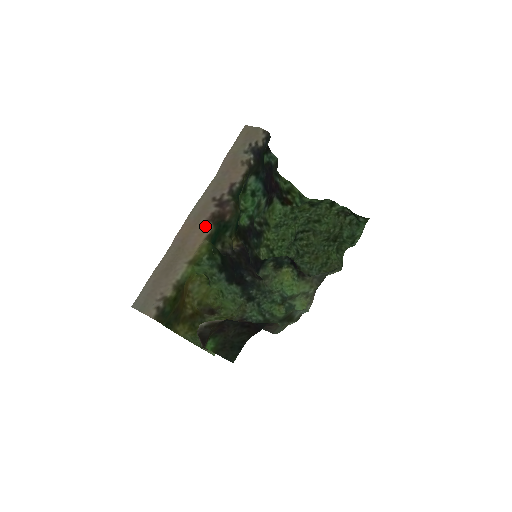
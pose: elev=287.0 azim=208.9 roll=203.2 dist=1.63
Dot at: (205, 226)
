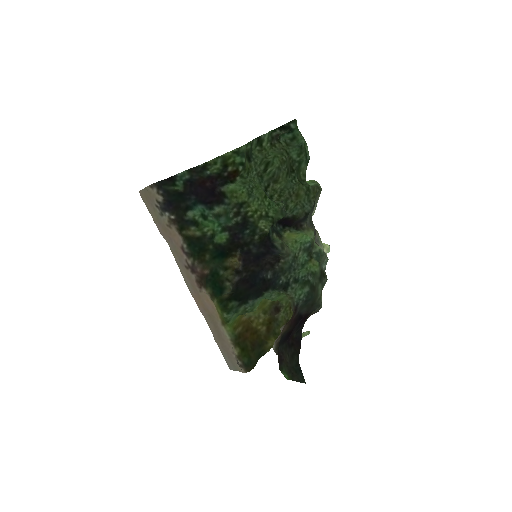
Dot at: (203, 293)
